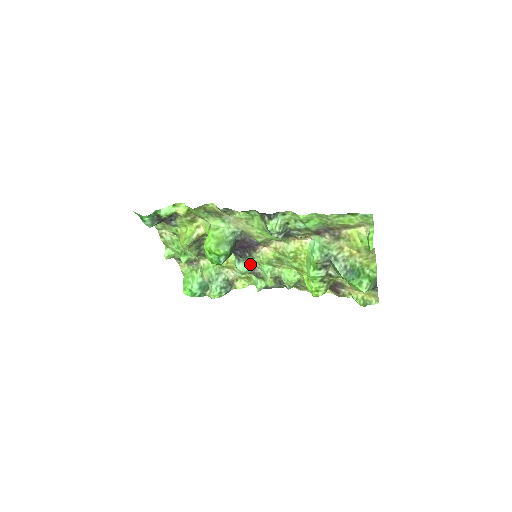
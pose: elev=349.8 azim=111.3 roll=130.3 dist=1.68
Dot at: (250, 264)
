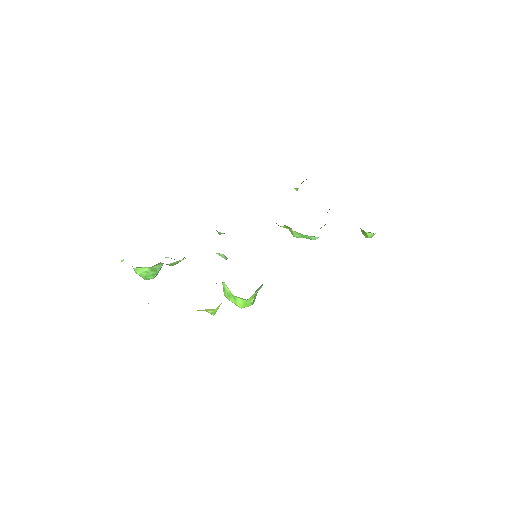
Dot at: occluded
